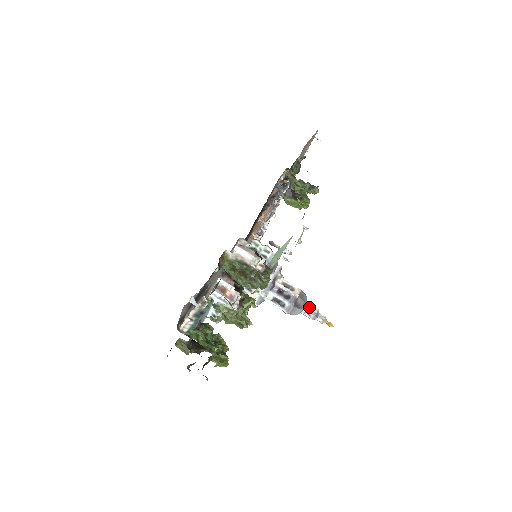
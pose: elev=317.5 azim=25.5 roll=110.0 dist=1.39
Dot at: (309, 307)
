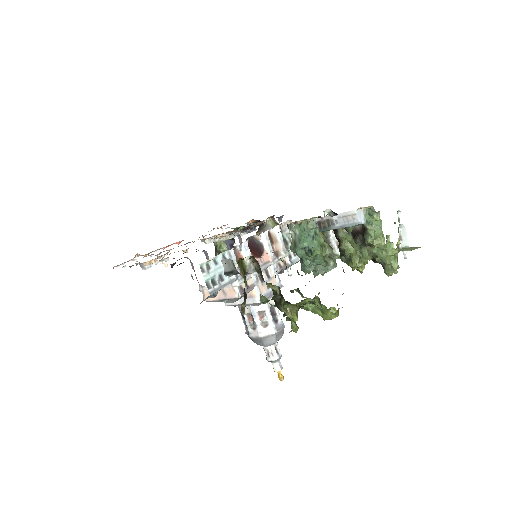
Dot at: (277, 343)
